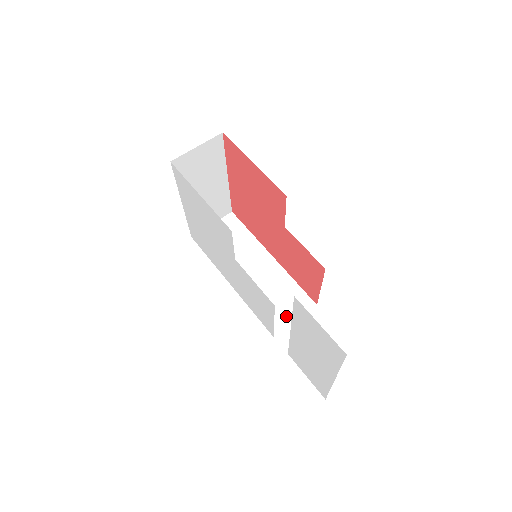
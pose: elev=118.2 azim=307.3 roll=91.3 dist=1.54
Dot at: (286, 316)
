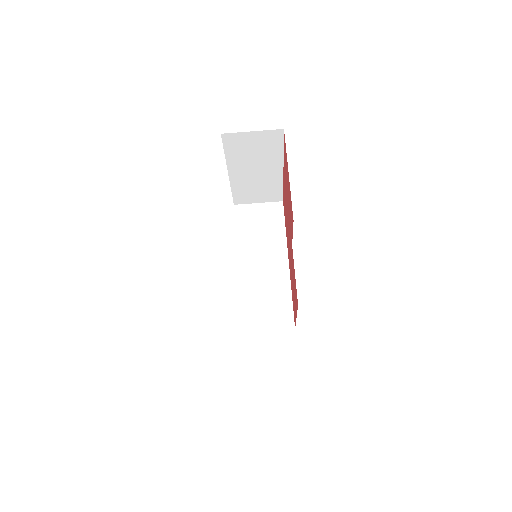
Dot at: (262, 321)
